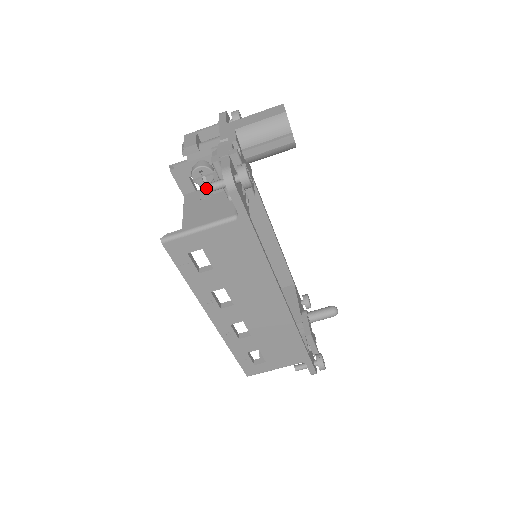
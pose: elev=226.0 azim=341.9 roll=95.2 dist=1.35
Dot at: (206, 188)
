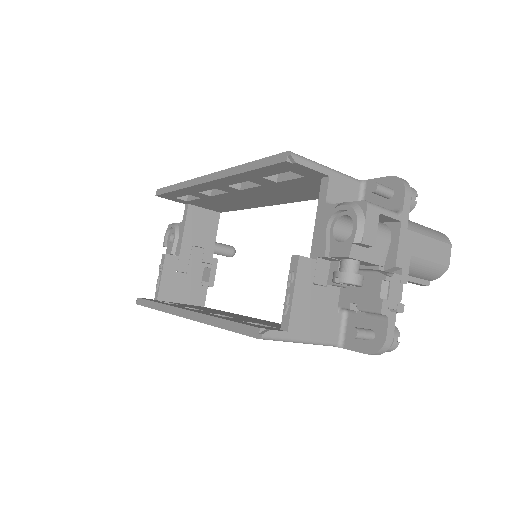
Dot at: (356, 337)
